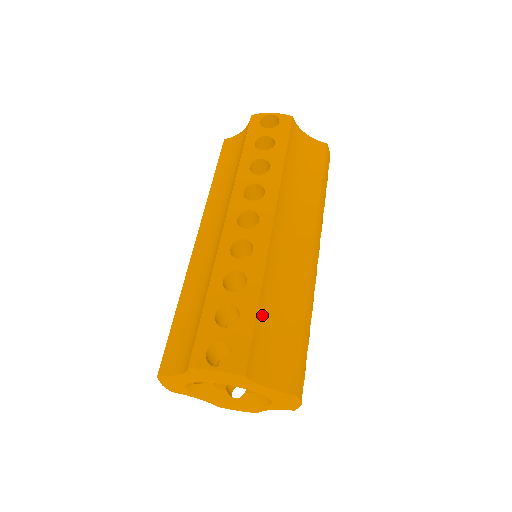
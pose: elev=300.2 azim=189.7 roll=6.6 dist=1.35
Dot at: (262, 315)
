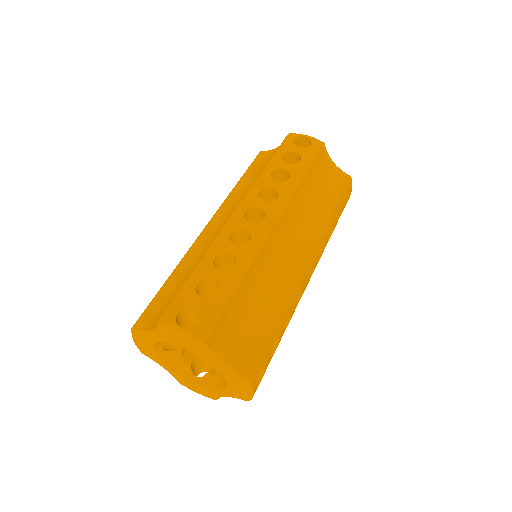
Dot at: (240, 298)
